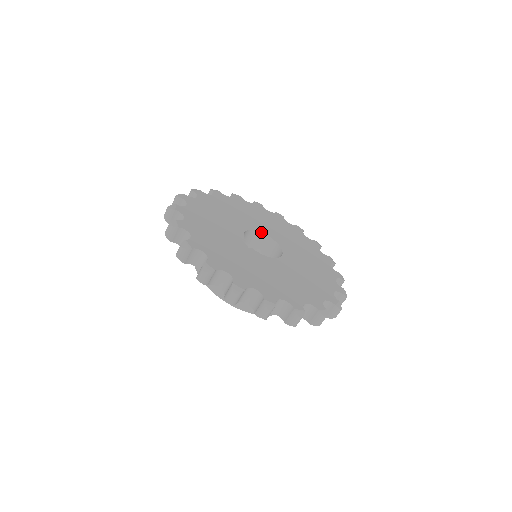
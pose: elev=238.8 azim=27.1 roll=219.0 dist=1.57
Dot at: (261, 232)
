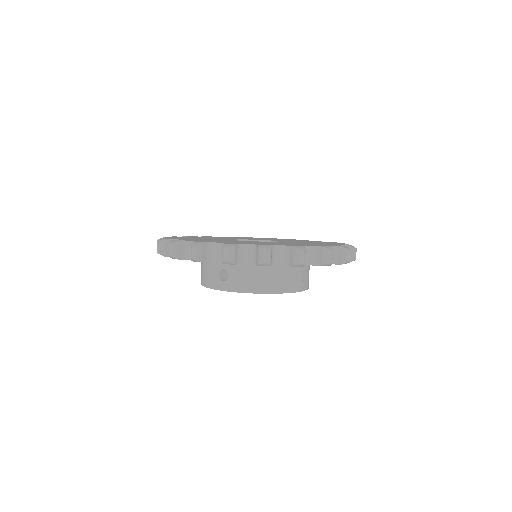
Dot at: (247, 239)
